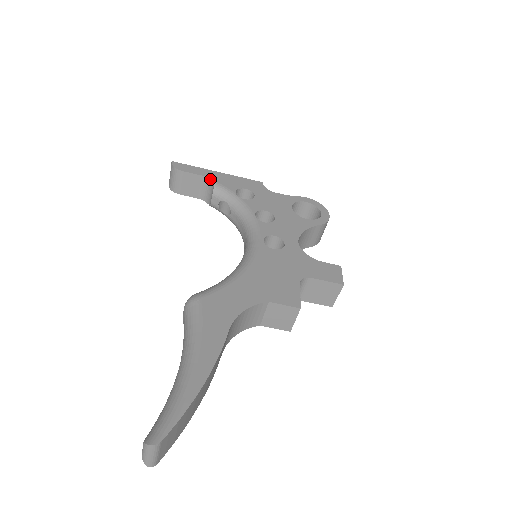
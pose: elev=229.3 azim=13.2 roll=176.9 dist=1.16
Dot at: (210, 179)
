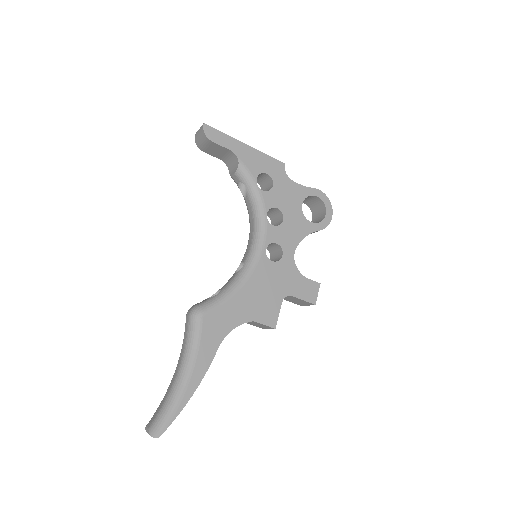
Dot at: (237, 156)
